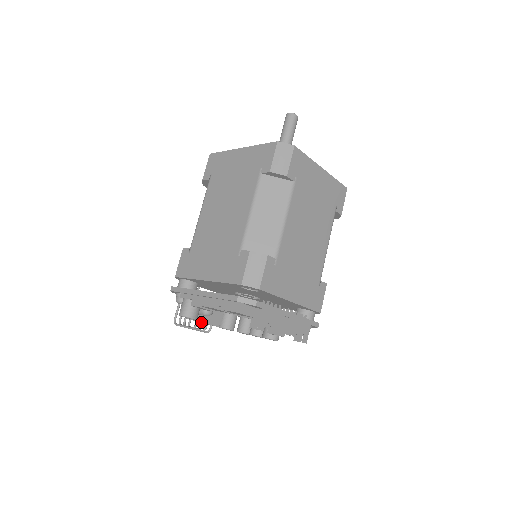
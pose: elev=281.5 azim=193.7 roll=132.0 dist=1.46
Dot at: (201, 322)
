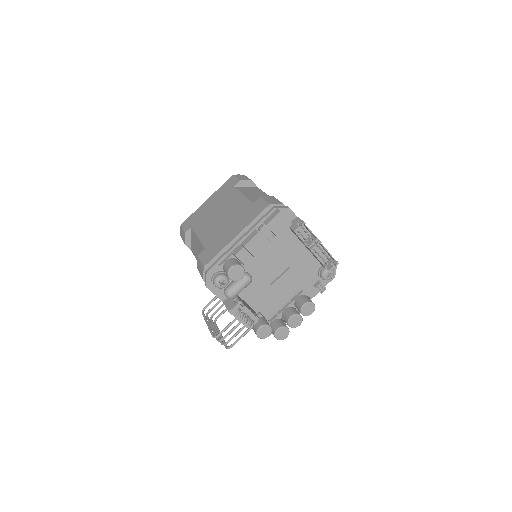
Dot at: (243, 310)
